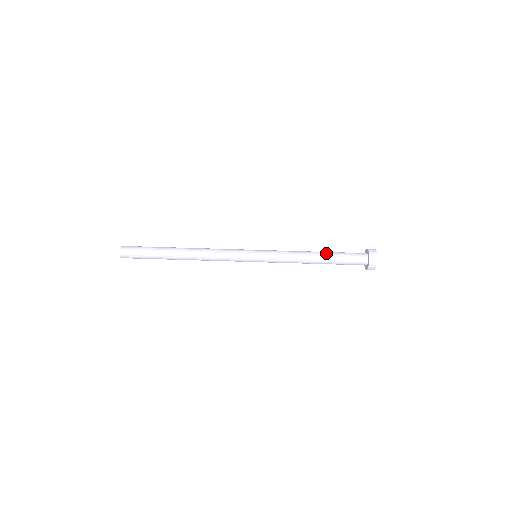
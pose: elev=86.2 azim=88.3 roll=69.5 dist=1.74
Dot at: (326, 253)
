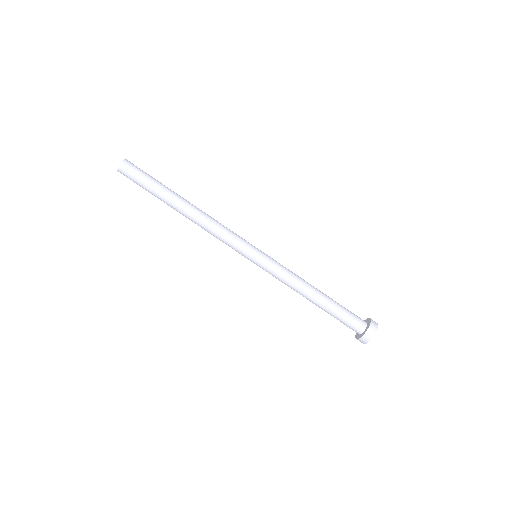
Dot at: (326, 301)
